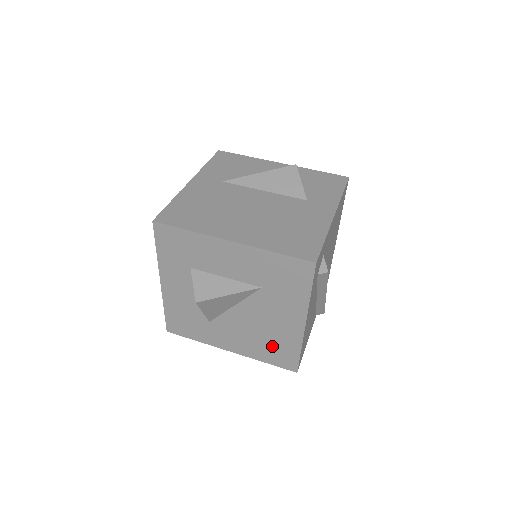
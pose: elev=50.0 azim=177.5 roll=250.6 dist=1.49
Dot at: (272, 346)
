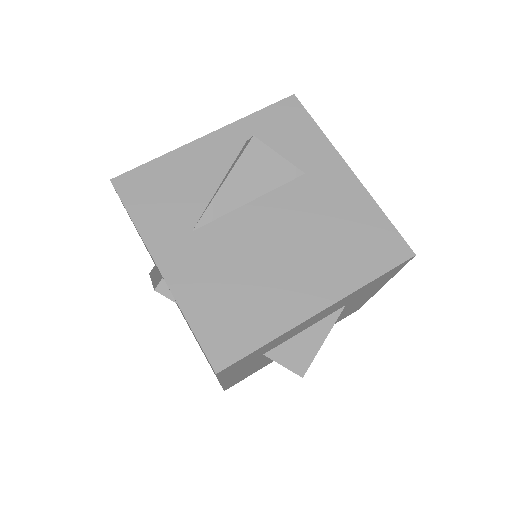
Dot at: occluded
